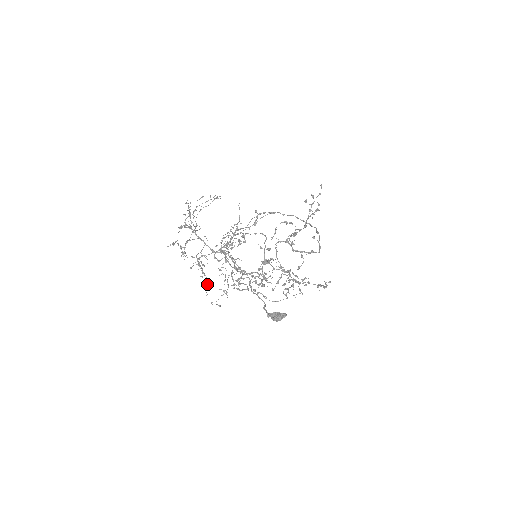
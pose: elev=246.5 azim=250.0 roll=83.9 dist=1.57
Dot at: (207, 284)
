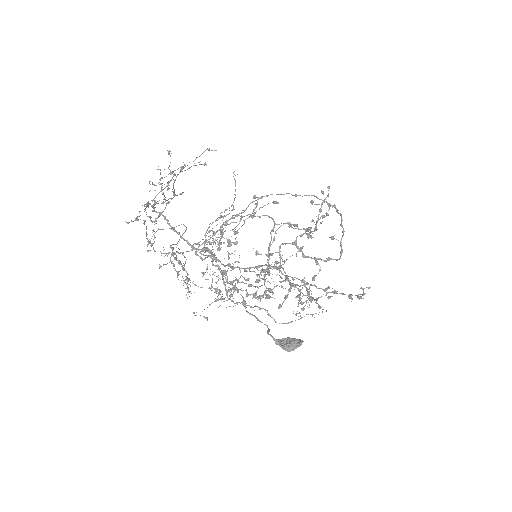
Dot at: (189, 280)
